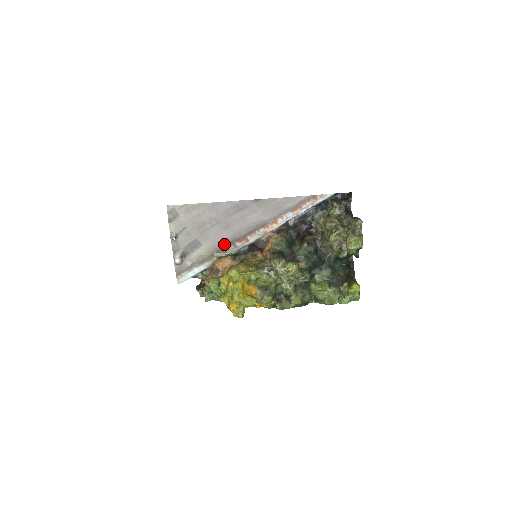
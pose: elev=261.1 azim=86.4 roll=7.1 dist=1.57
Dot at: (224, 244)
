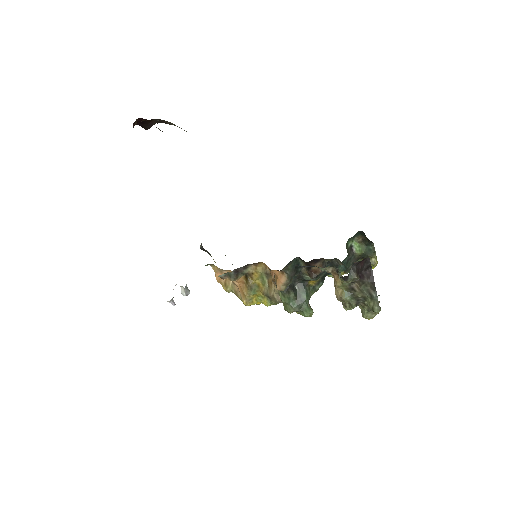
Dot at: occluded
